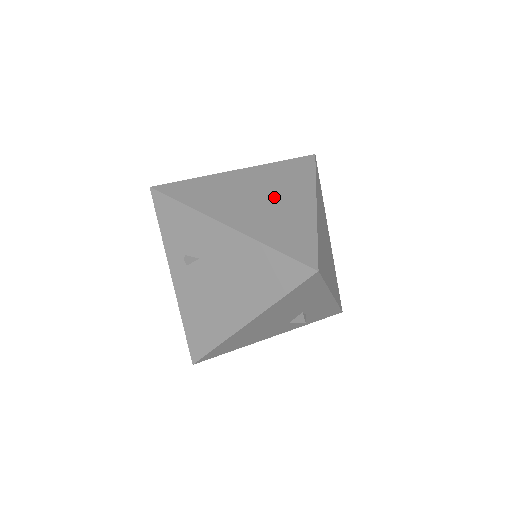
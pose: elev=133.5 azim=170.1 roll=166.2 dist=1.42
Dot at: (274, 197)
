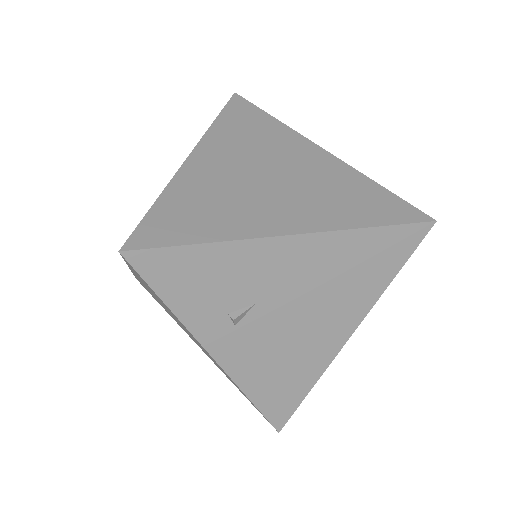
Dot at: (279, 166)
